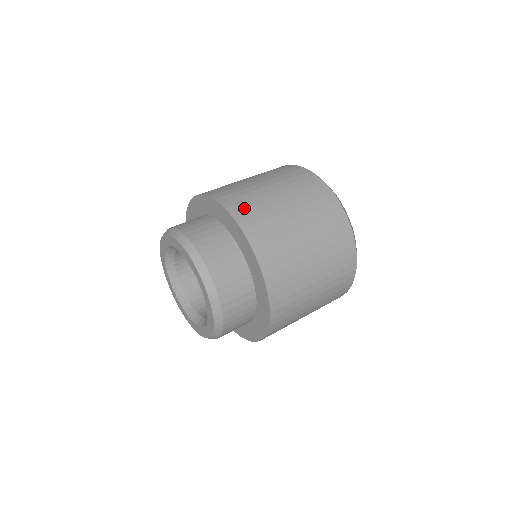
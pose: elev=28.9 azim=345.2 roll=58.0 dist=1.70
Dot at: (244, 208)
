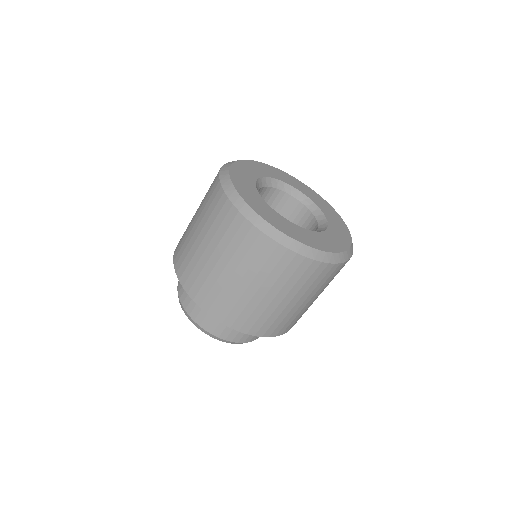
Dot at: (205, 296)
